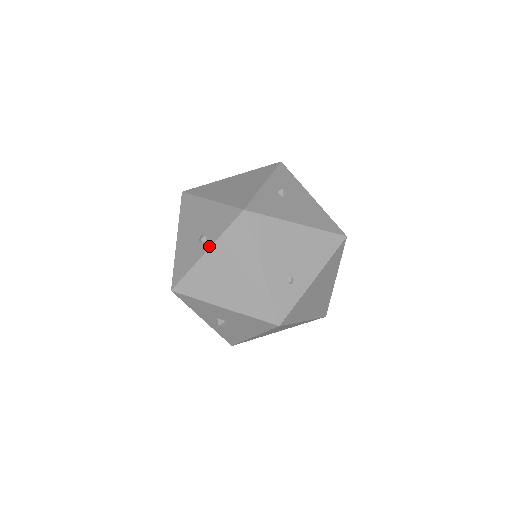
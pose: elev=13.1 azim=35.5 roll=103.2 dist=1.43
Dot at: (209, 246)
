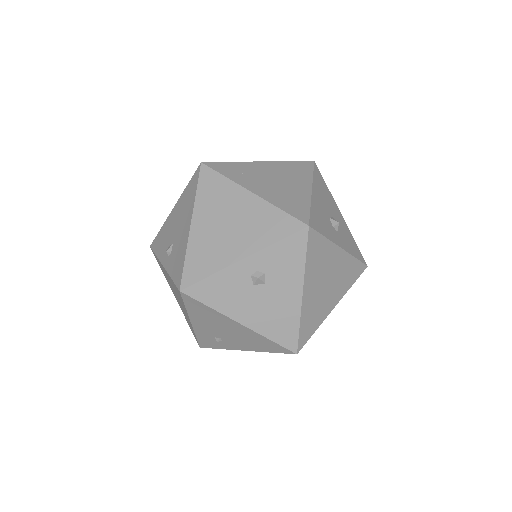
Dot at: (165, 267)
